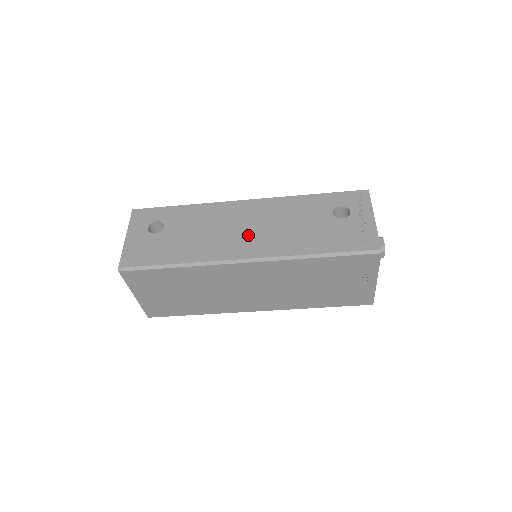
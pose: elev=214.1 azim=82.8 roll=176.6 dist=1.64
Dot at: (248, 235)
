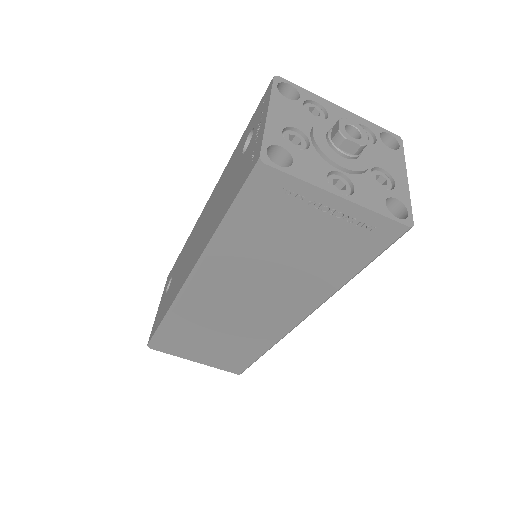
Dot at: (195, 246)
